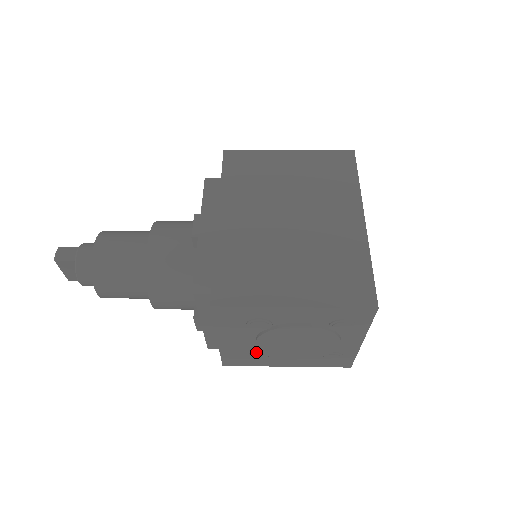
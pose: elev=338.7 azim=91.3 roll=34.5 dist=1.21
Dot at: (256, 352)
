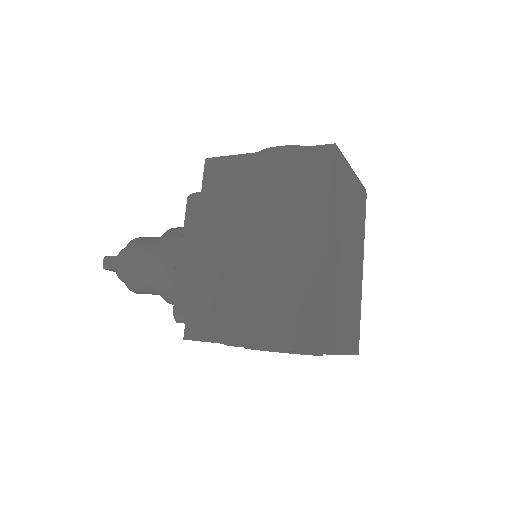
Dot at: occluded
